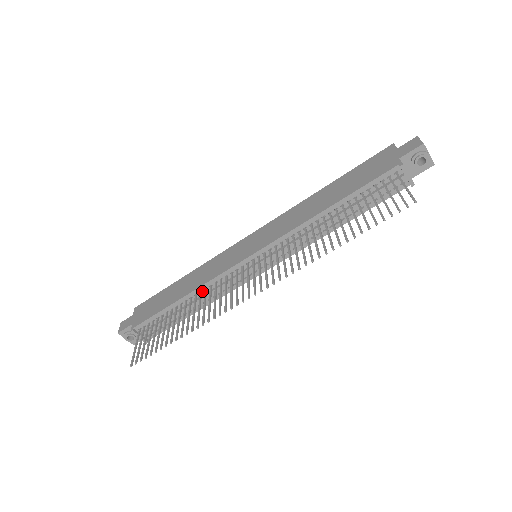
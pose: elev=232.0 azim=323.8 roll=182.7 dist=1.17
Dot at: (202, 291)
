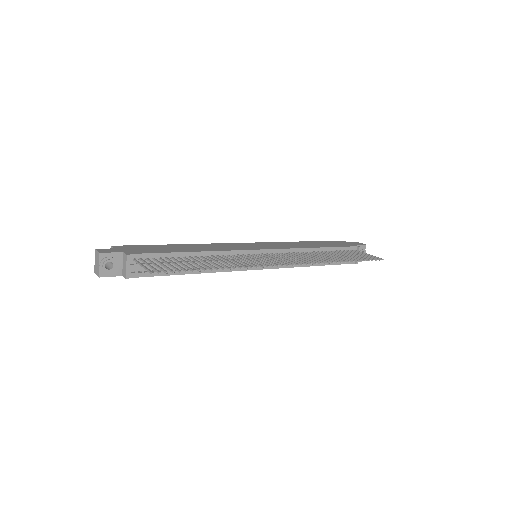
Dot at: (212, 256)
